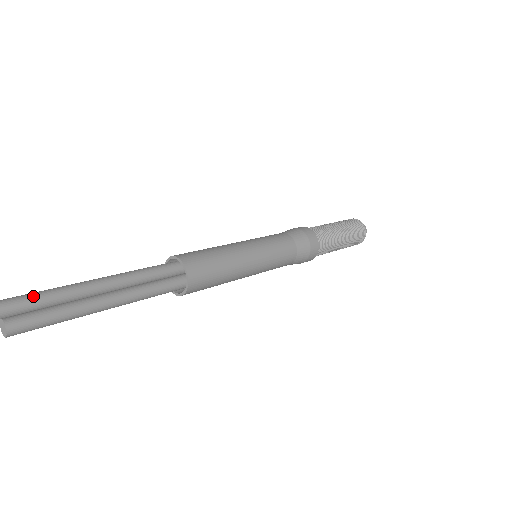
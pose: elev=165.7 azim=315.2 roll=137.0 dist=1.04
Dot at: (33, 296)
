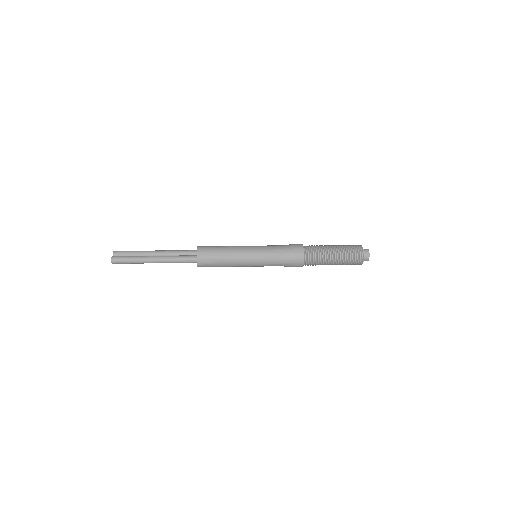
Dot at: (127, 251)
